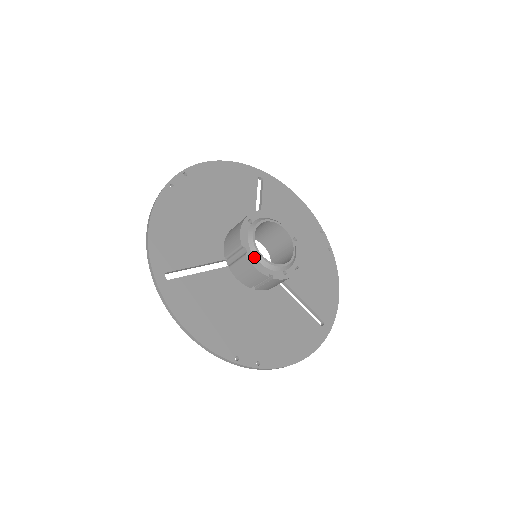
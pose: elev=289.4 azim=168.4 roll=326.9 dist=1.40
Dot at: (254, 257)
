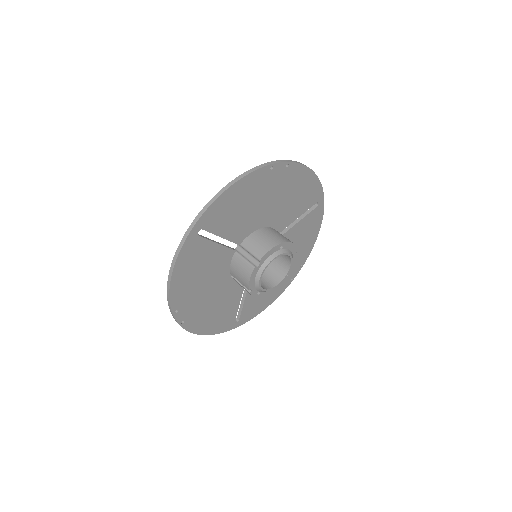
Dot at: (257, 272)
